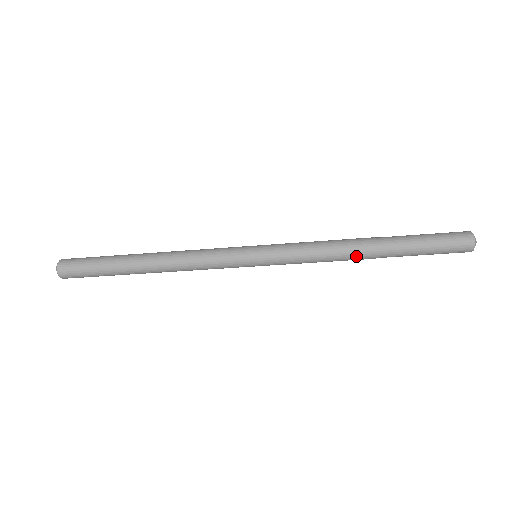
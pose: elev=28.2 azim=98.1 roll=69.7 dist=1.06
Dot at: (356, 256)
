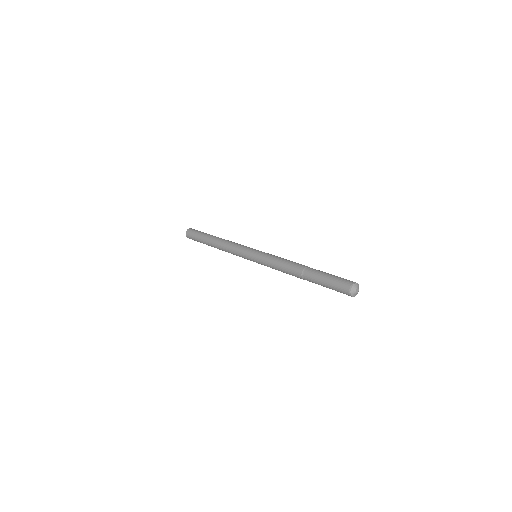
Dot at: (297, 277)
